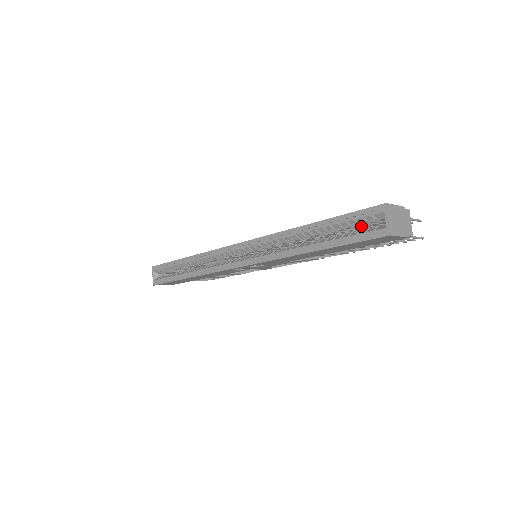
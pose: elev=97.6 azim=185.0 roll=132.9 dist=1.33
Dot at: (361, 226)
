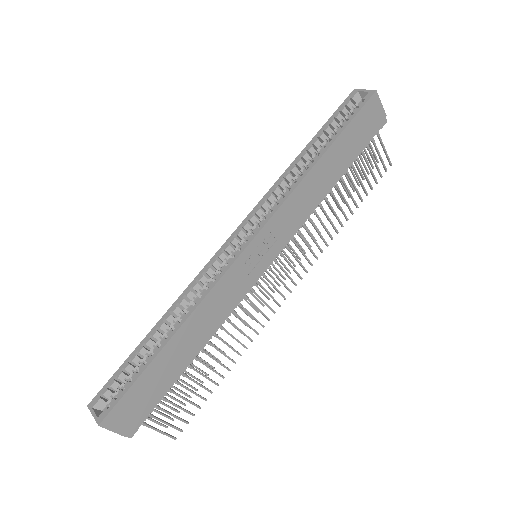
Dot at: occluded
